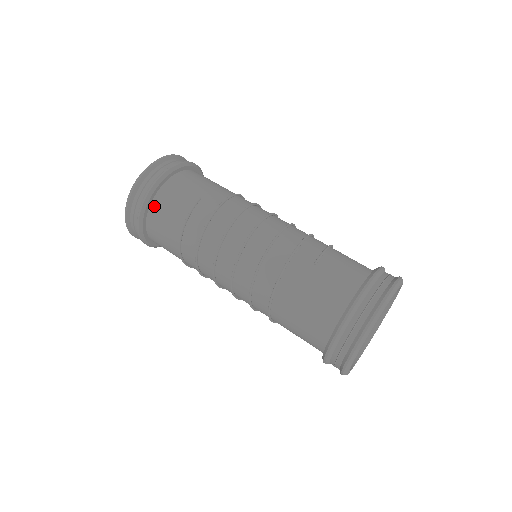
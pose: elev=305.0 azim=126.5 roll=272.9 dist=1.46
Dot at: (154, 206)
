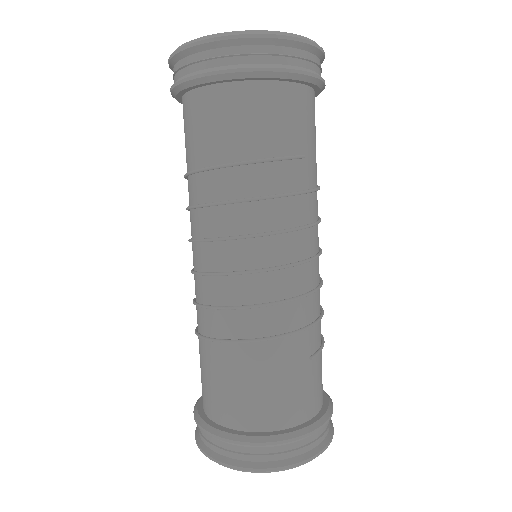
Dot at: (257, 89)
